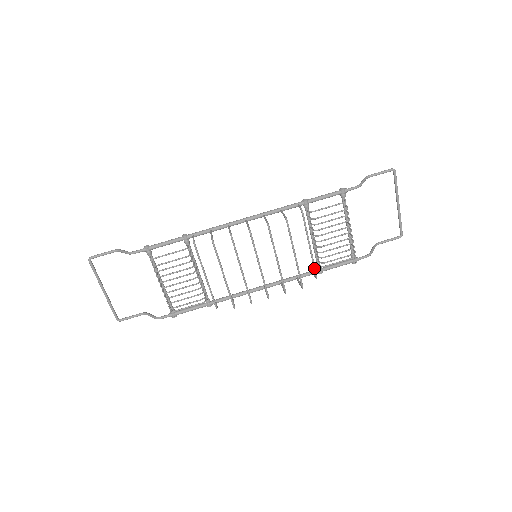
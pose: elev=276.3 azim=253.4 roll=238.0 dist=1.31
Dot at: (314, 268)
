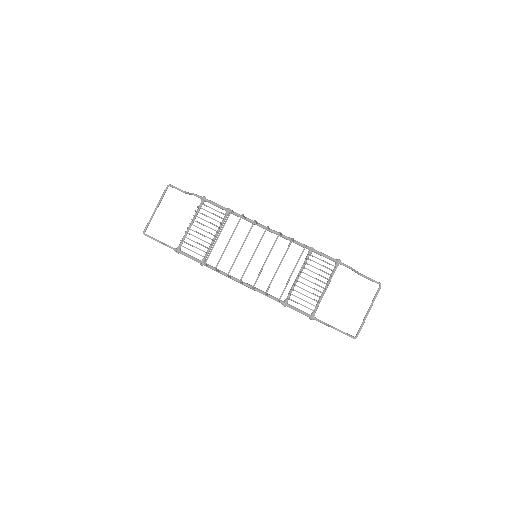
Dot at: (283, 290)
